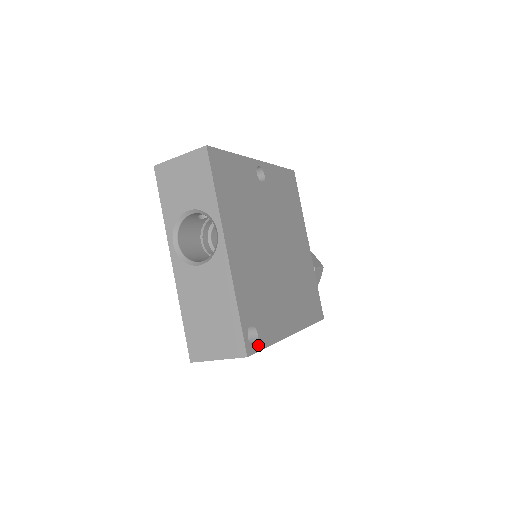
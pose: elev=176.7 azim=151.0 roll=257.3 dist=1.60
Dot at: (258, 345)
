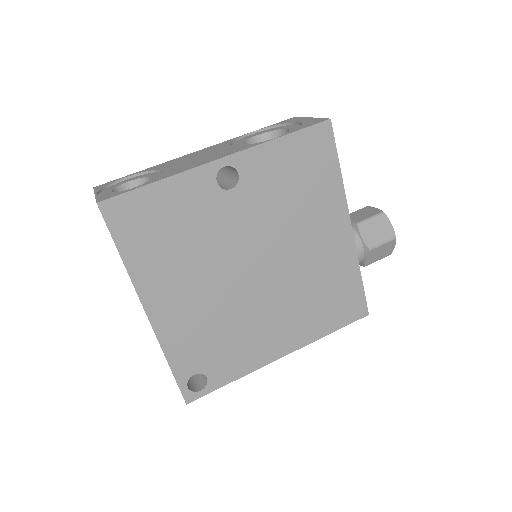
Dot at: (208, 388)
